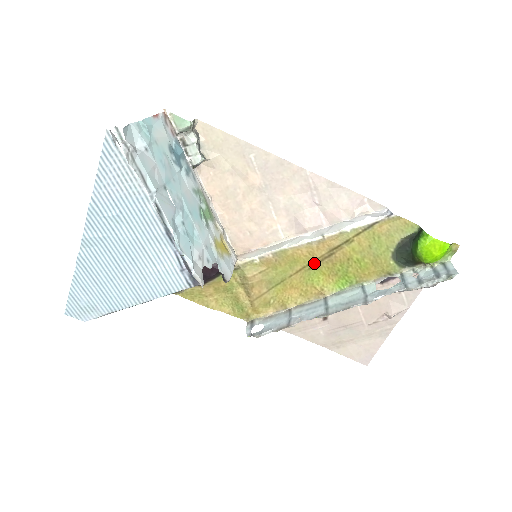
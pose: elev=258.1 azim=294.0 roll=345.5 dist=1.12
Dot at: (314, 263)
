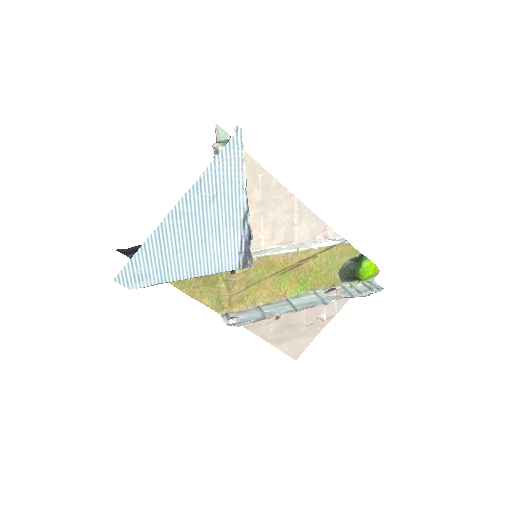
Dot at: (286, 270)
